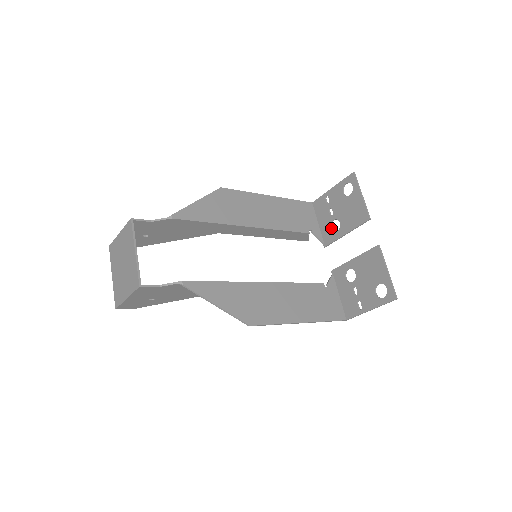
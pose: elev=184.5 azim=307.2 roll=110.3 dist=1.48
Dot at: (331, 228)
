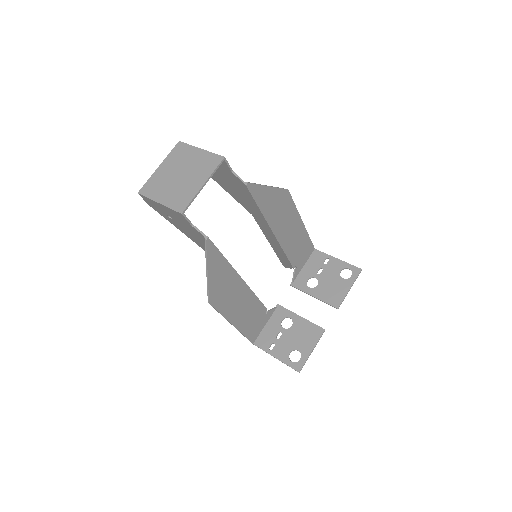
Dot at: occluded
